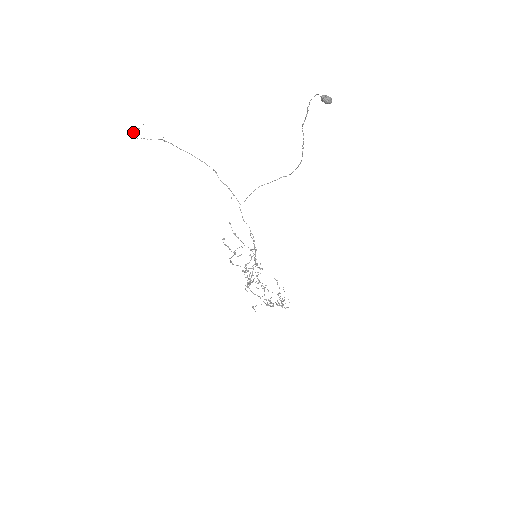
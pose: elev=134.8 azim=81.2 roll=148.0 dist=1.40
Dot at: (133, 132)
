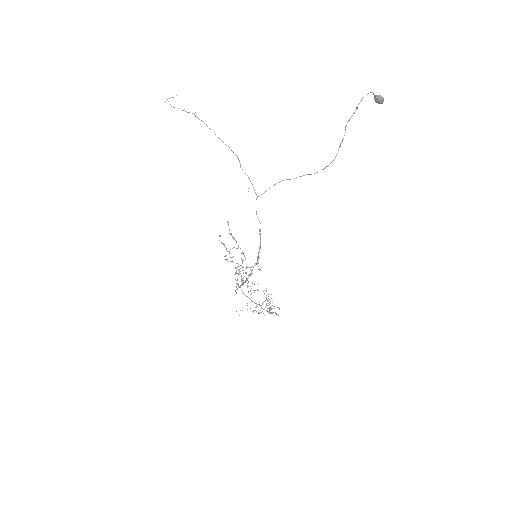
Dot at: (167, 99)
